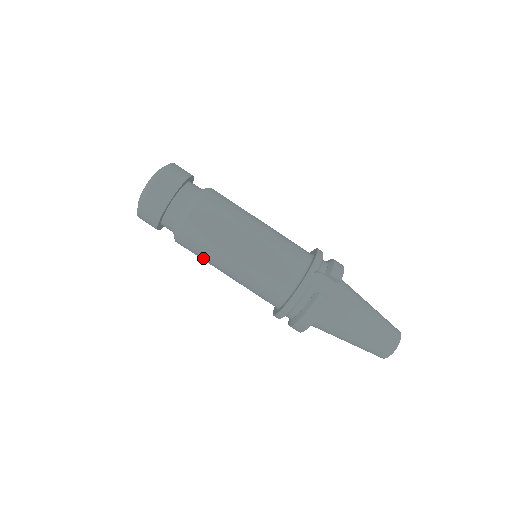
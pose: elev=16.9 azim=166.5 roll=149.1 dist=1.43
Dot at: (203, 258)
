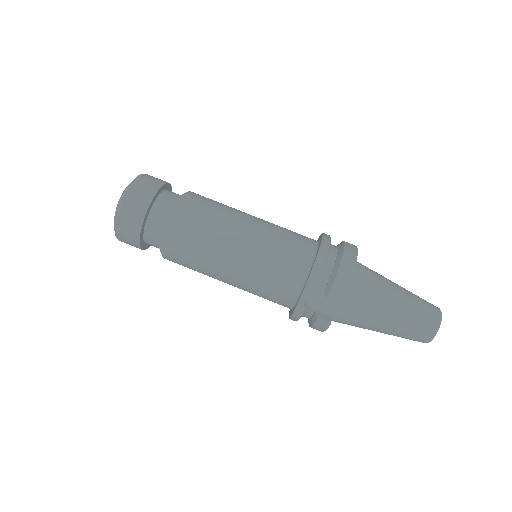
Dot at: occluded
